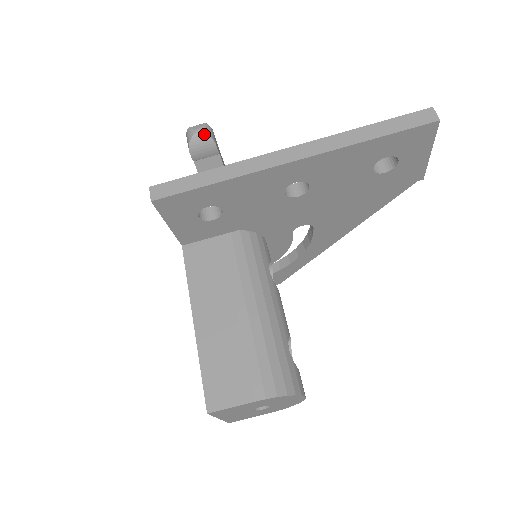
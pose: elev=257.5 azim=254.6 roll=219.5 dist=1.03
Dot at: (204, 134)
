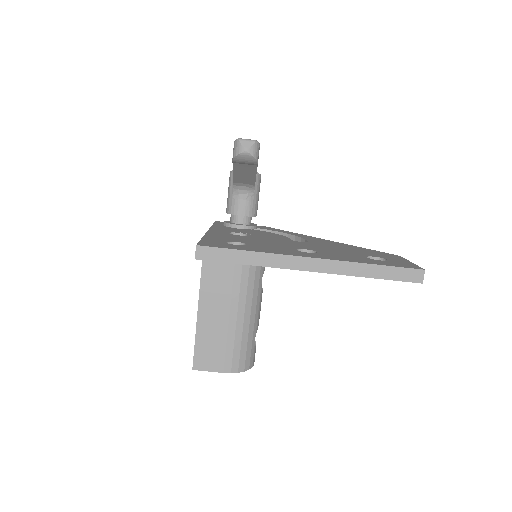
Dot at: (251, 155)
